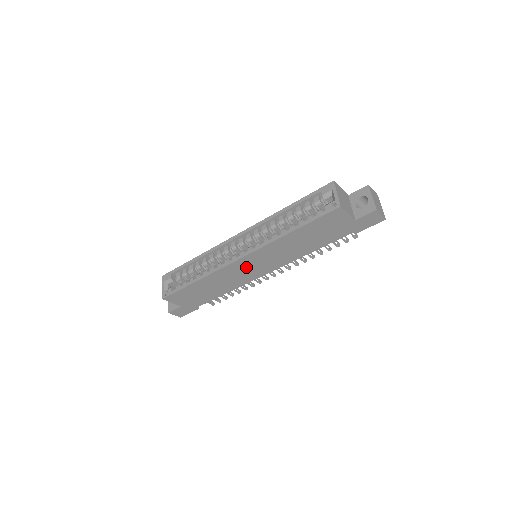
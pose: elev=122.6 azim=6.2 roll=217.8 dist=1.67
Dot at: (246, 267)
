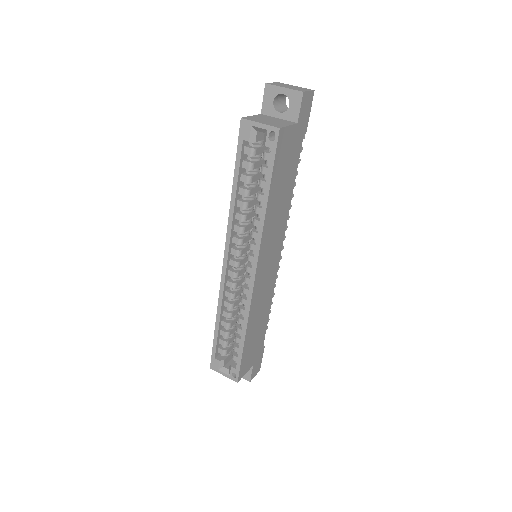
Dot at: (264, 274)
